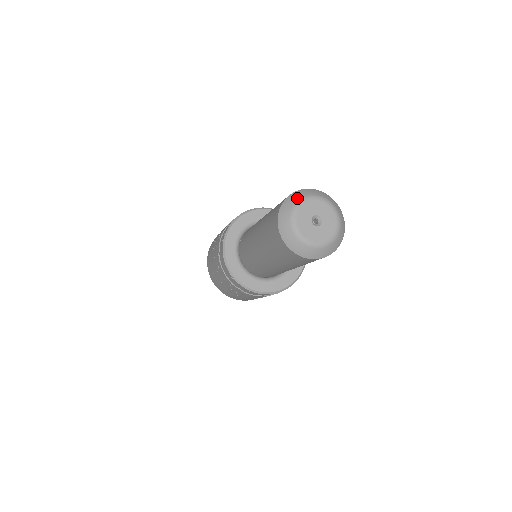
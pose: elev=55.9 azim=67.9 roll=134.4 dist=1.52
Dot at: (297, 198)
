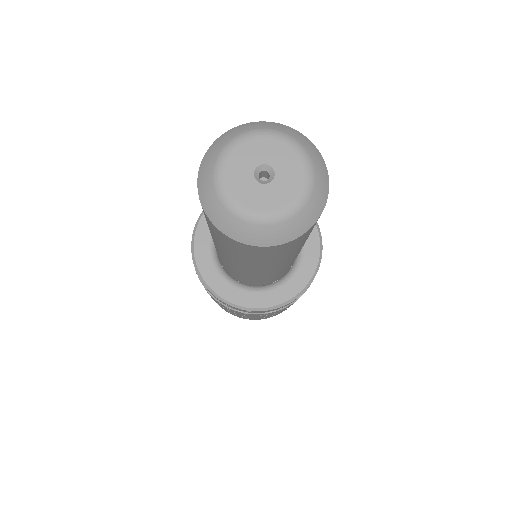
Dot at: (220, 146)
